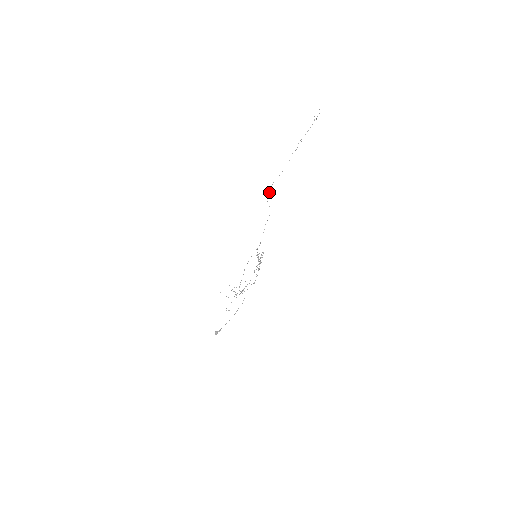
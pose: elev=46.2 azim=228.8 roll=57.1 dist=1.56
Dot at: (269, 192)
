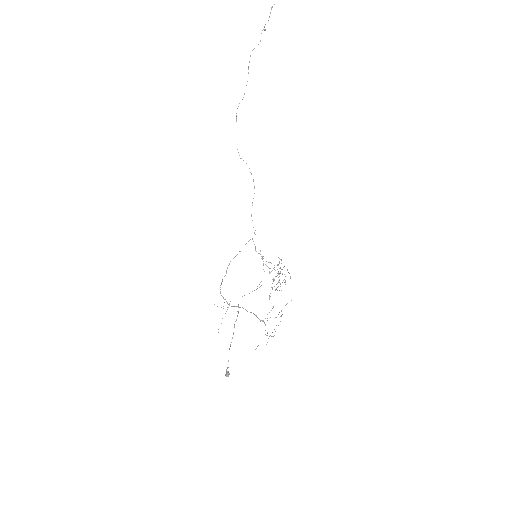
Dot at: occluded
